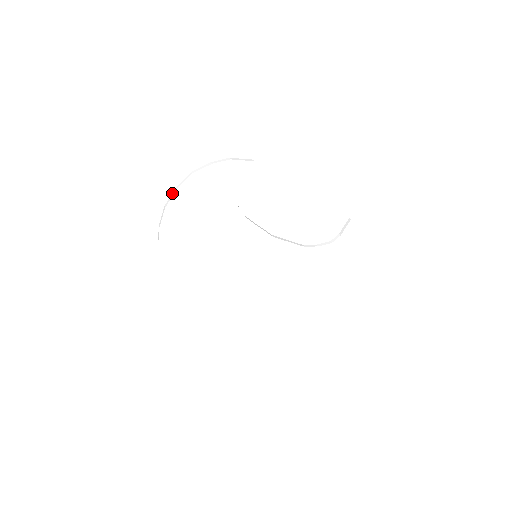
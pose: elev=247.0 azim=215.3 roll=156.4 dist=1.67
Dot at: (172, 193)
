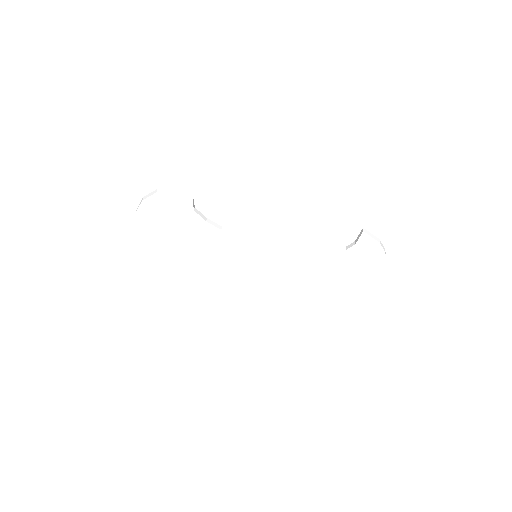
Dot at: occluded
